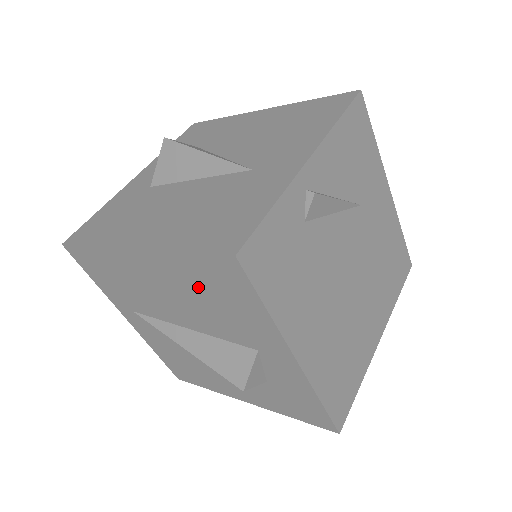
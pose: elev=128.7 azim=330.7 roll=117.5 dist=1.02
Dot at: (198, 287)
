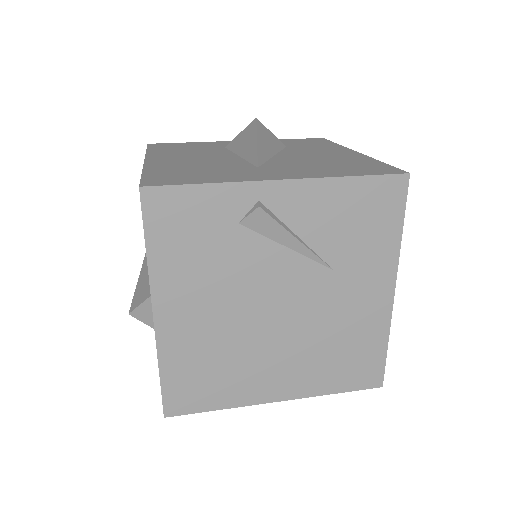
Dot at: occluded
